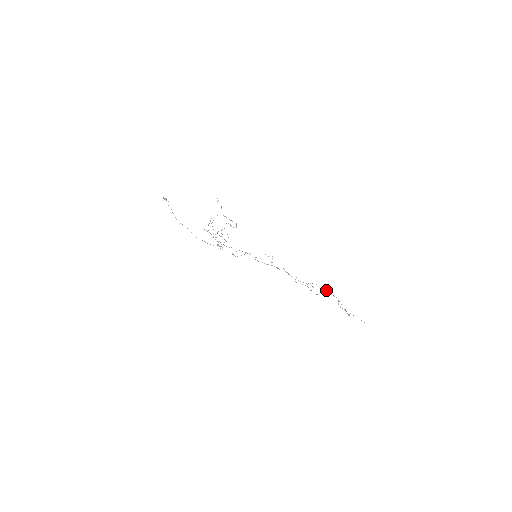
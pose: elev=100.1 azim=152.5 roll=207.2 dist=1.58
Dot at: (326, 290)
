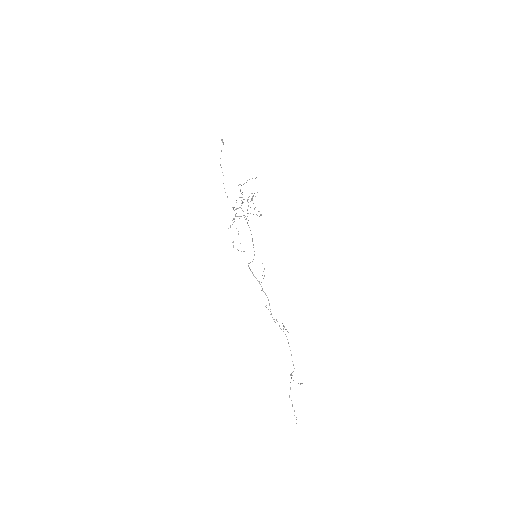
Dot at: occluded
